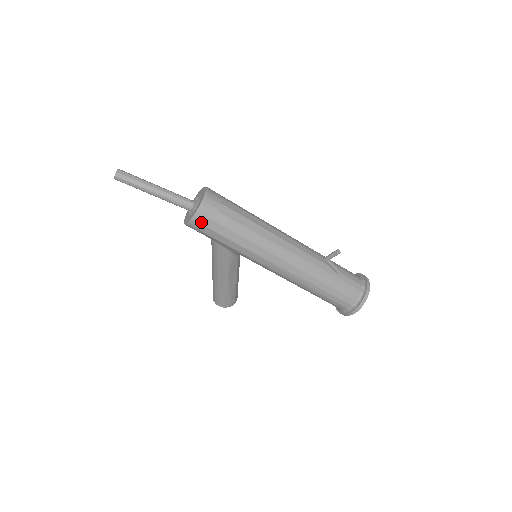
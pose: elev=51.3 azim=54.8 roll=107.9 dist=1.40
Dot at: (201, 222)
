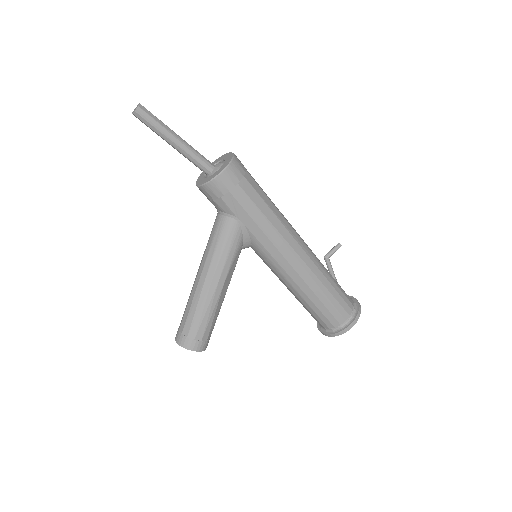
Dot at: (233, 175)
